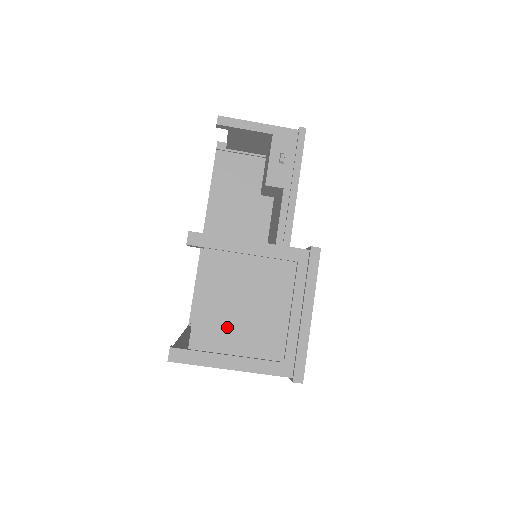
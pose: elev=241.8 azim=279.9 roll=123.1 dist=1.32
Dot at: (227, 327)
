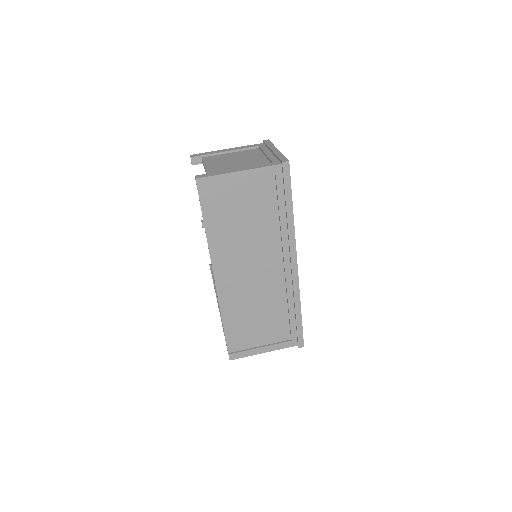
Dot at: (229, 167)
